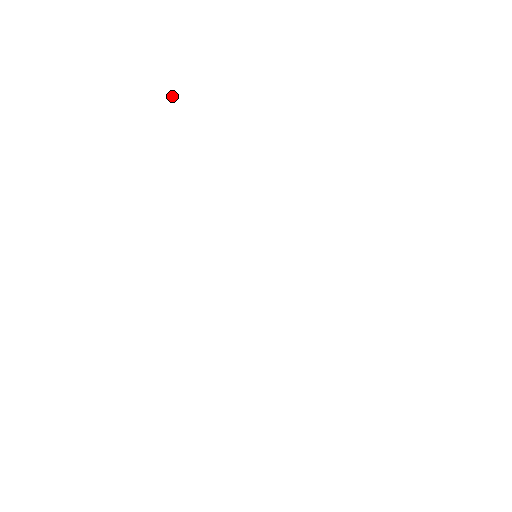
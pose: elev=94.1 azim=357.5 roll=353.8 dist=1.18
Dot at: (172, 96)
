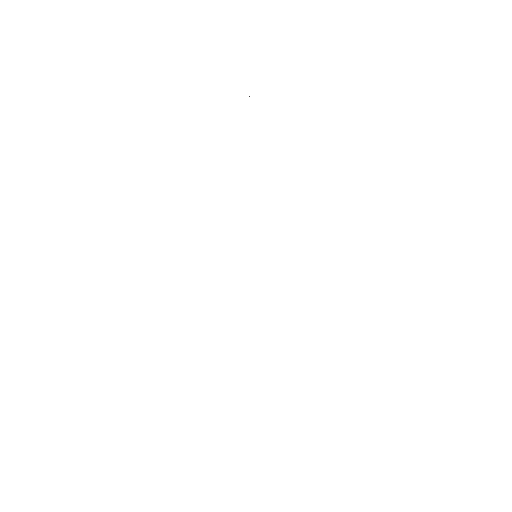
Dot at: occluded
